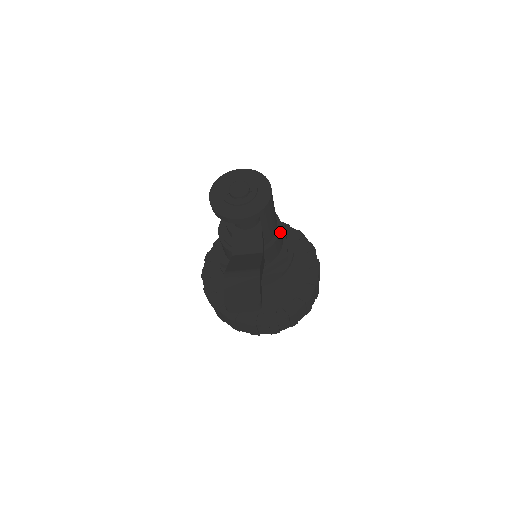
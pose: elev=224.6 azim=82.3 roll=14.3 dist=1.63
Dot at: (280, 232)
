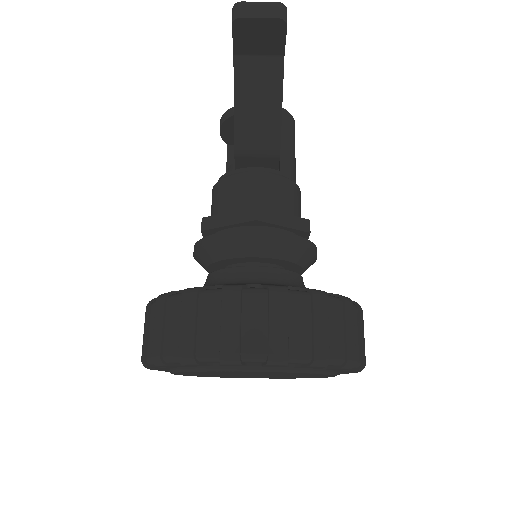
Dot at: (300, 194)
